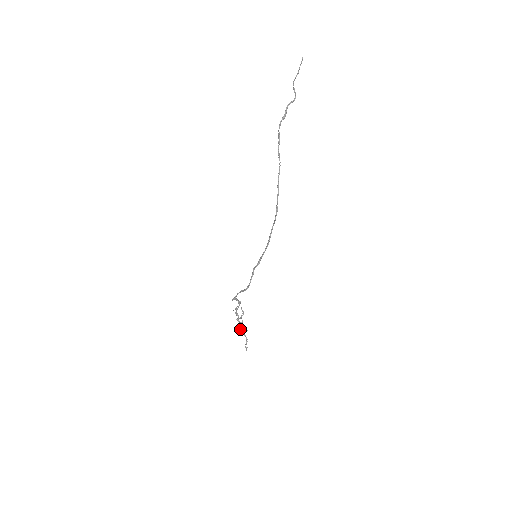
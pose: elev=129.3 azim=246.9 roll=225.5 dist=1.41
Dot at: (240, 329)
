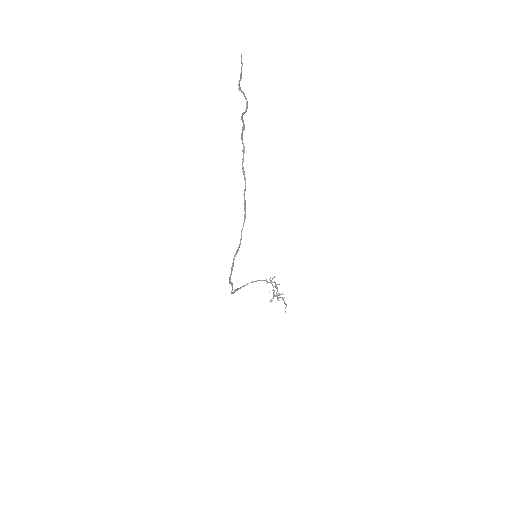
Dot at: (279, 295)
